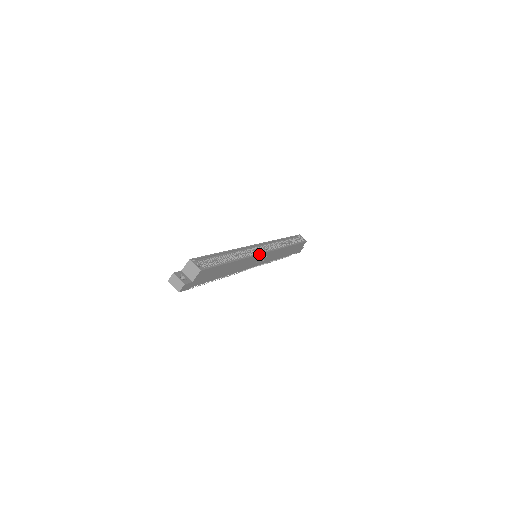
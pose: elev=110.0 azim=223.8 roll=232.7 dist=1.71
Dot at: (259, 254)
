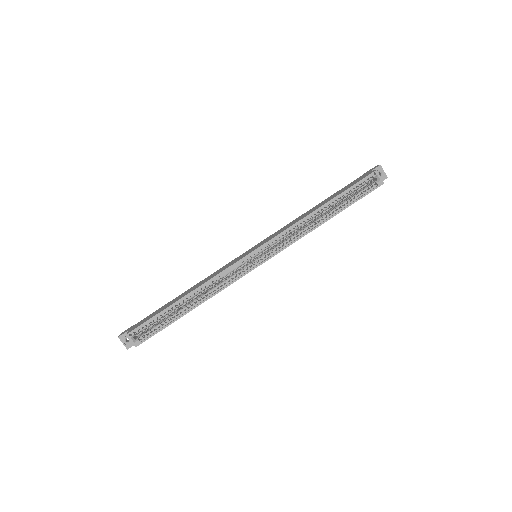
Dot at: (244, 275)
